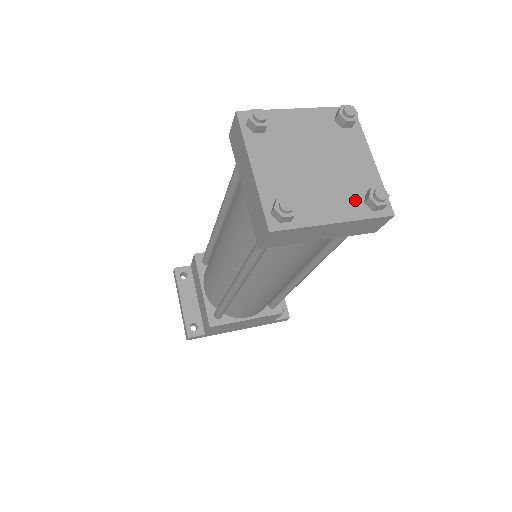
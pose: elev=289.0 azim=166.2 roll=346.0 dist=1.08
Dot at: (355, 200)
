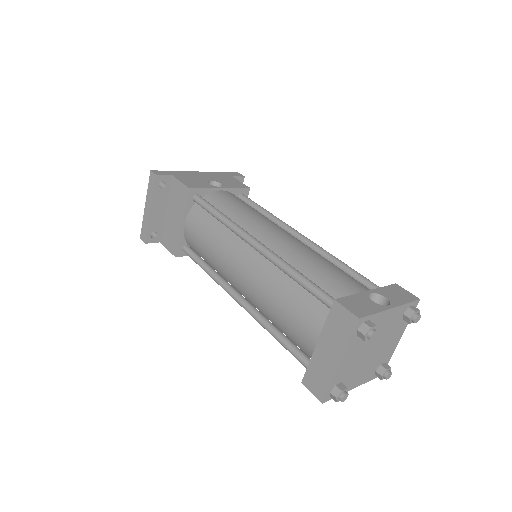
Dot at: (373, 370)
